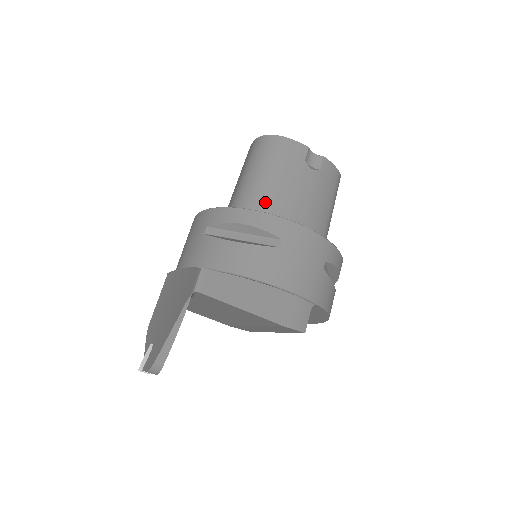
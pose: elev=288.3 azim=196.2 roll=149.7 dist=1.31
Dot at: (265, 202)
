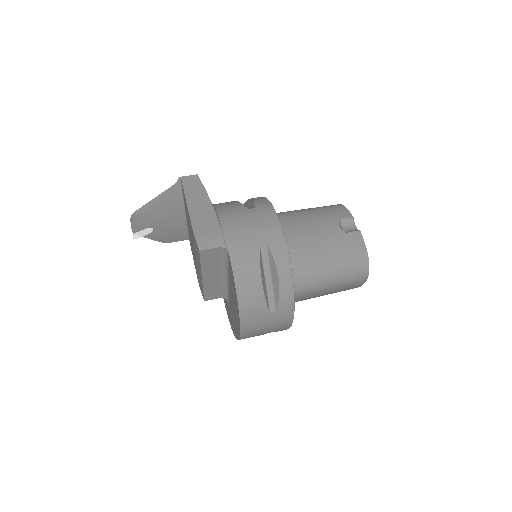
Dot at: (285, 214)
